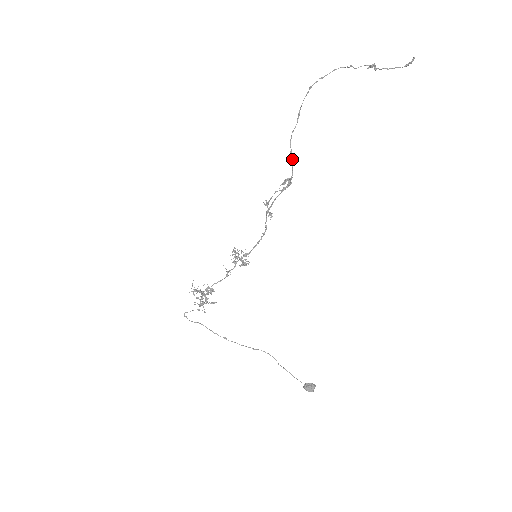
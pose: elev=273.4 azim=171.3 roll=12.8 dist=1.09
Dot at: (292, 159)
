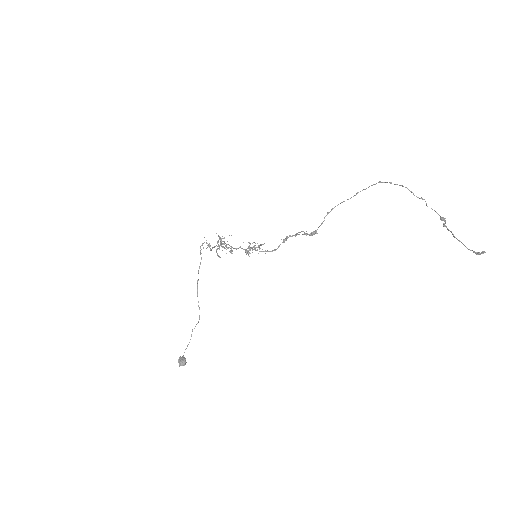
Dot at: occluded
